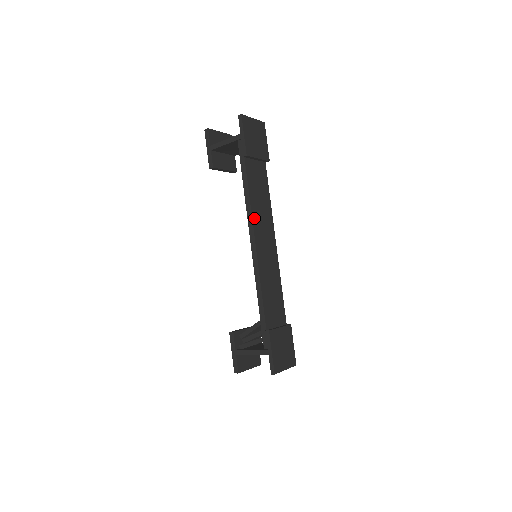
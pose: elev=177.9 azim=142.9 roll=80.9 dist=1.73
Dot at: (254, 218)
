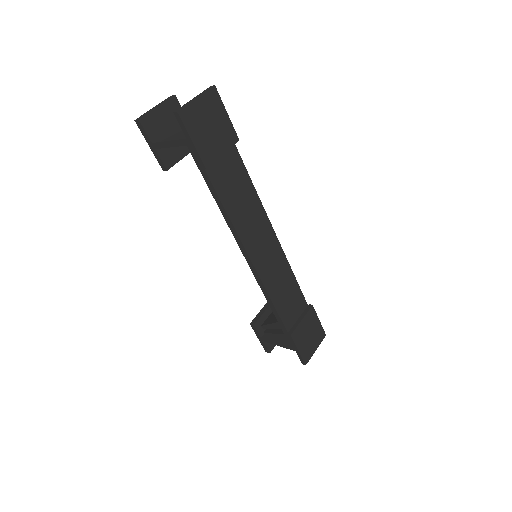
Dot at: (241, 234)
